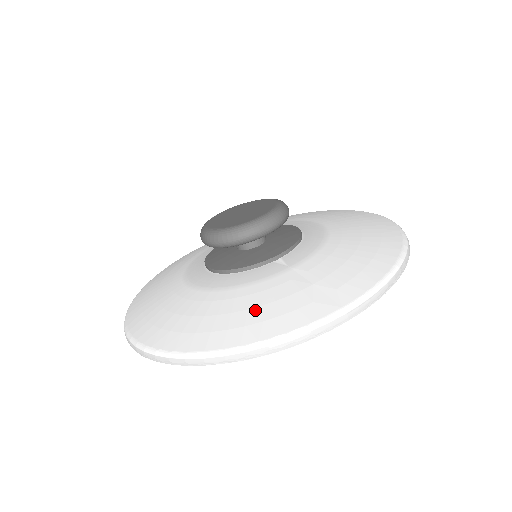
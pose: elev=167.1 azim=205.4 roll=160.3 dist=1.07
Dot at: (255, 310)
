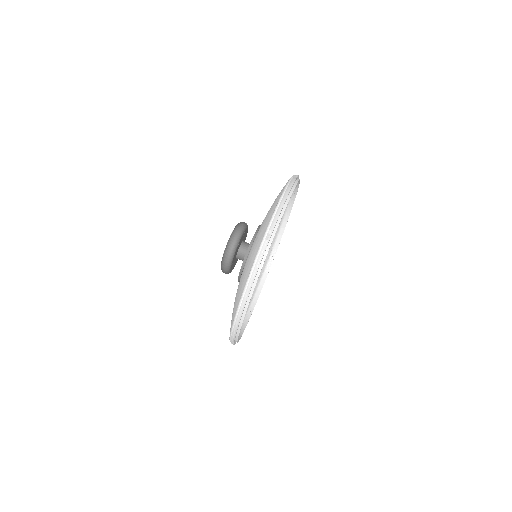
Dot at: (246, 270)
